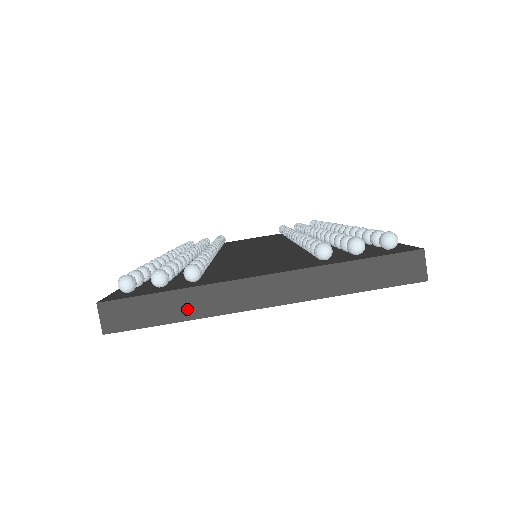
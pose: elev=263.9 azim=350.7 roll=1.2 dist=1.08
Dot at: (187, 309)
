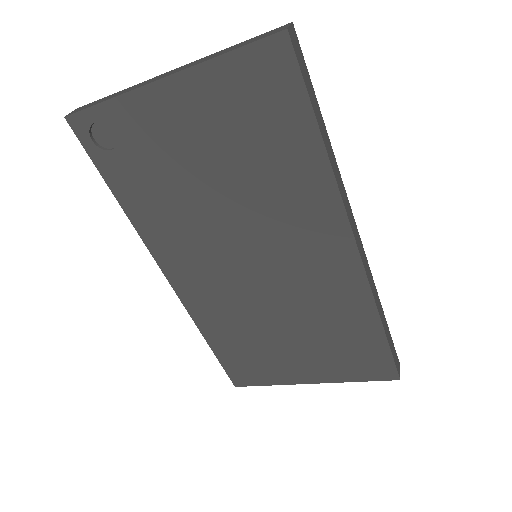
Dot at: (117, 95)
